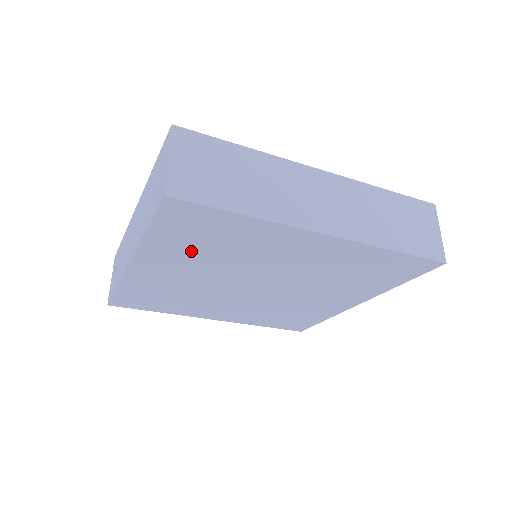
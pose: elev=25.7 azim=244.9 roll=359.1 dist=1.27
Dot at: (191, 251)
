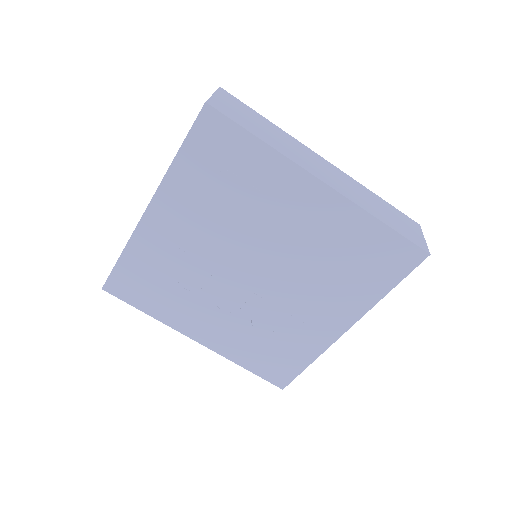
Dot at: (206, 193)
